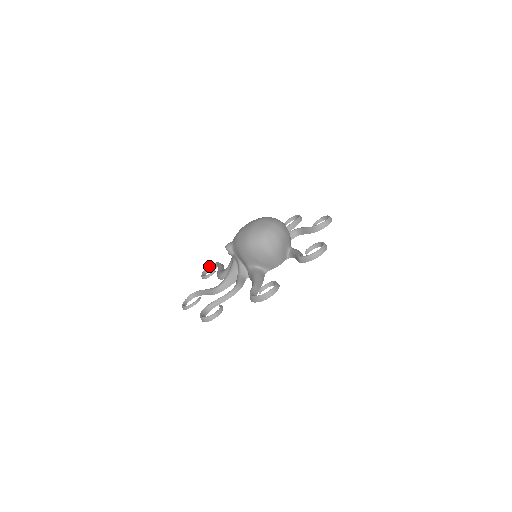
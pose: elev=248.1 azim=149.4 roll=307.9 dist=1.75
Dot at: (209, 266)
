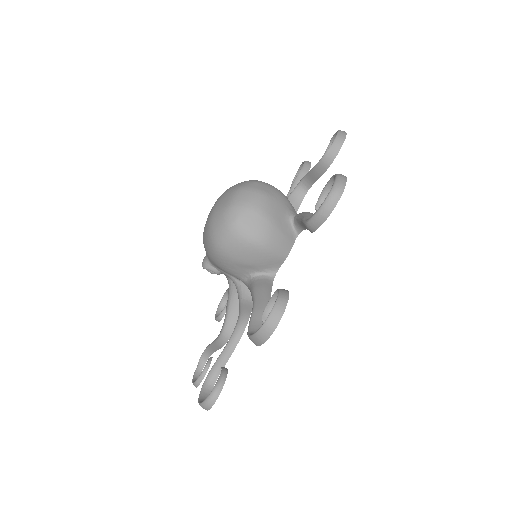
Dot at: (221, 299)
